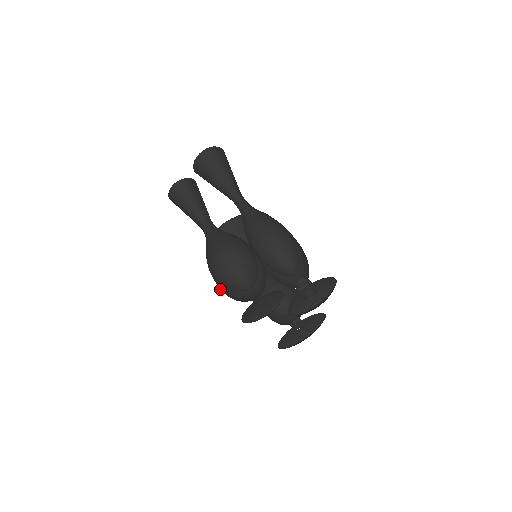
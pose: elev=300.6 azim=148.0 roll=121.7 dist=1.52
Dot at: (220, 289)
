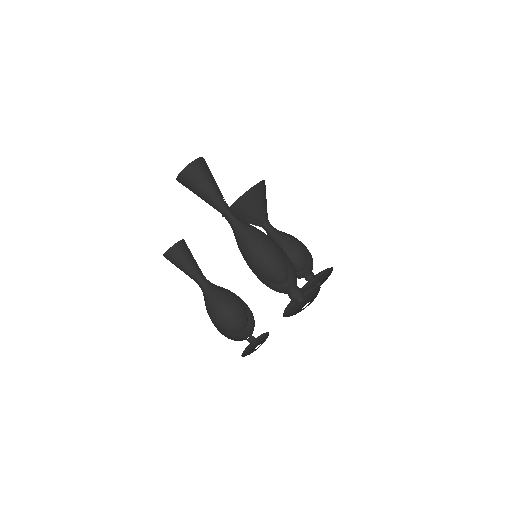
Dot at: occluded
